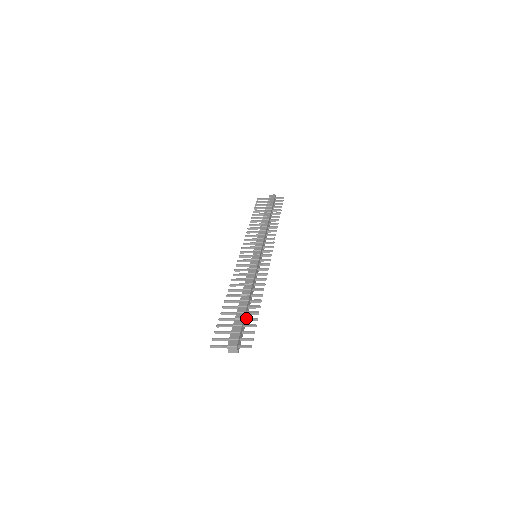
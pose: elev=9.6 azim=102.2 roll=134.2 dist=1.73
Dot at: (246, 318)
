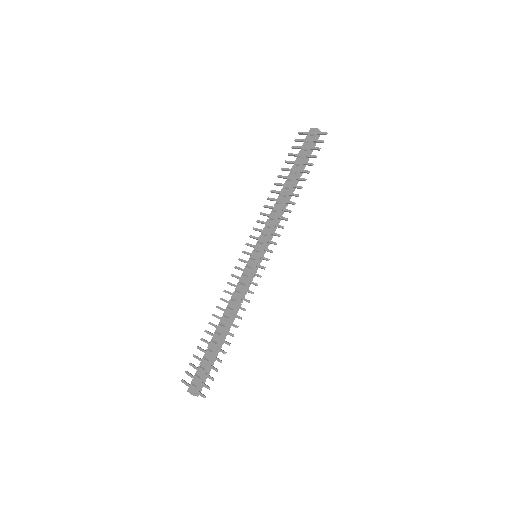
Dot at: (213, 357)
